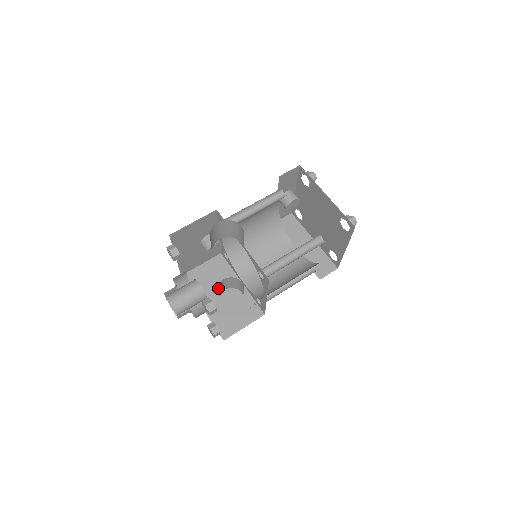
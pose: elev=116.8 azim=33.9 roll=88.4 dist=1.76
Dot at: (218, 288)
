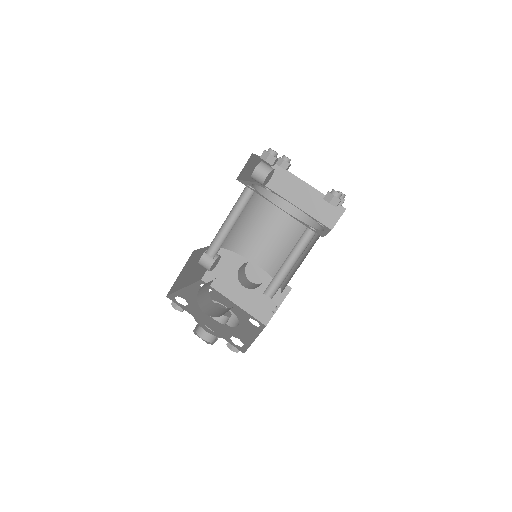
Dot at: (239, 275)
